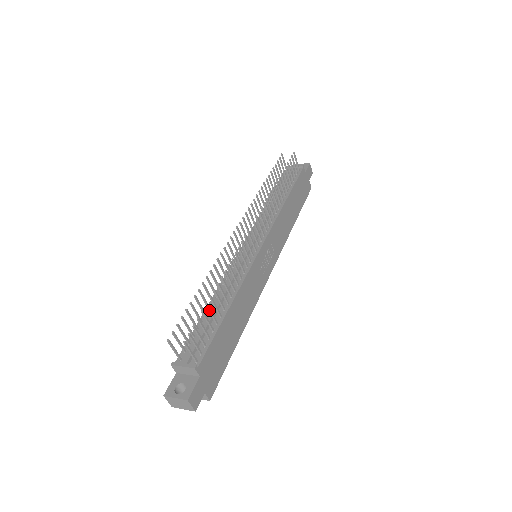
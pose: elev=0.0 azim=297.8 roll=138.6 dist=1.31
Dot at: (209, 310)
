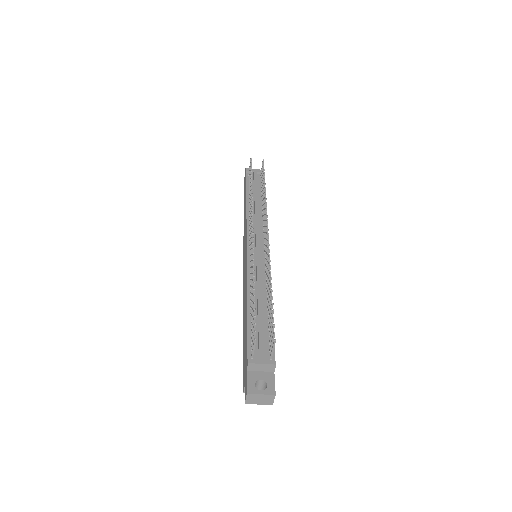
Dot at: occluded
